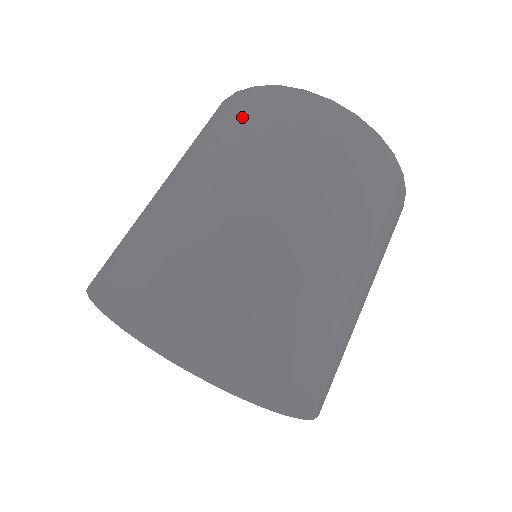
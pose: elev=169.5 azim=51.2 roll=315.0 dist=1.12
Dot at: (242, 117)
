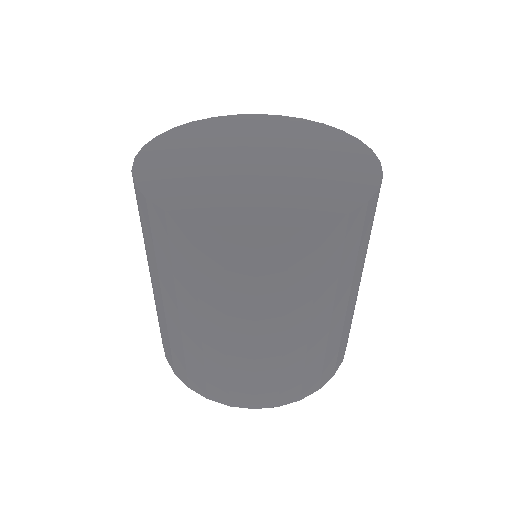
Dot at: (299, 273)
